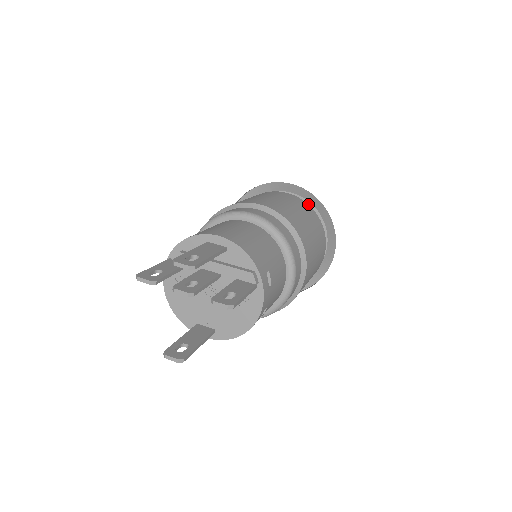
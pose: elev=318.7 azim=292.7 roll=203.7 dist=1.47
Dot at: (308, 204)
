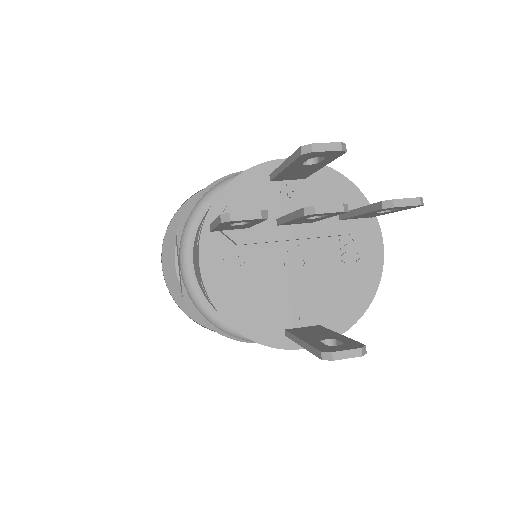
Dot at: occluded
